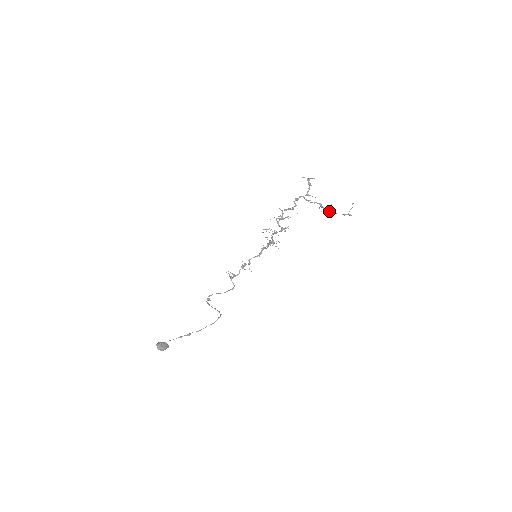
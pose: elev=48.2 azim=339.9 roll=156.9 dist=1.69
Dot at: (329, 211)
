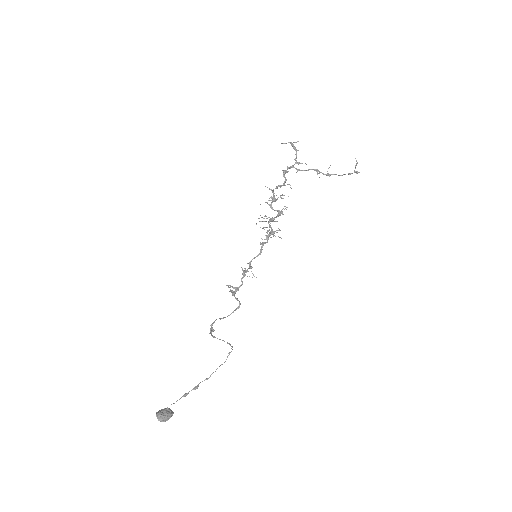
Dot at: (330, 175)
